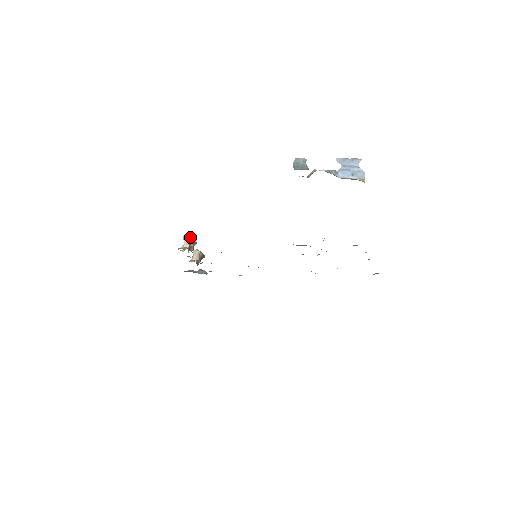
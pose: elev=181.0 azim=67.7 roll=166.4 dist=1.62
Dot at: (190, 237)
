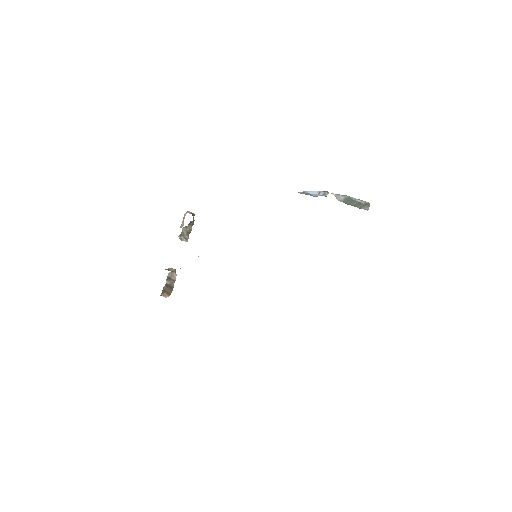
Dot at: occluded
